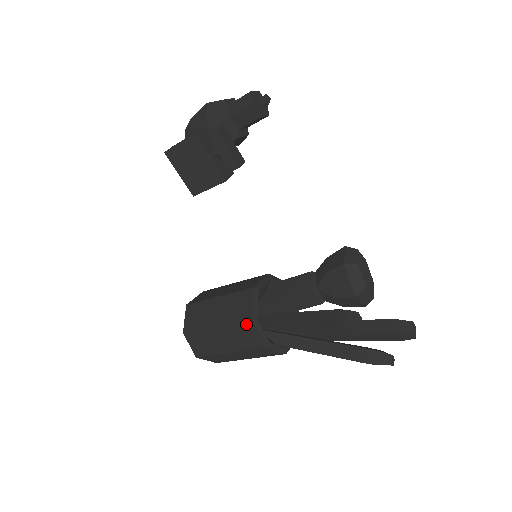
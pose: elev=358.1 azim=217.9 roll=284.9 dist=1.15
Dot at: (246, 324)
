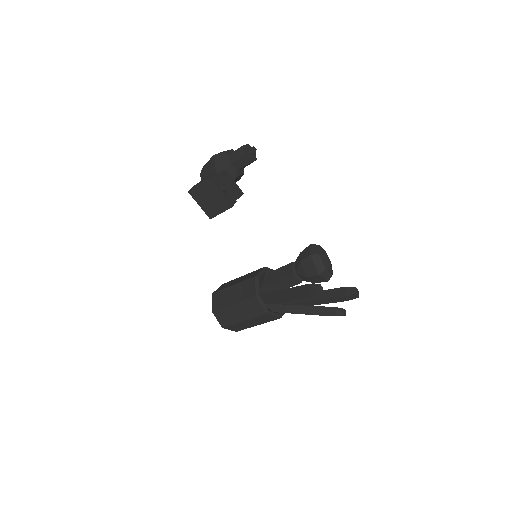
Dot at: (252, 300)
